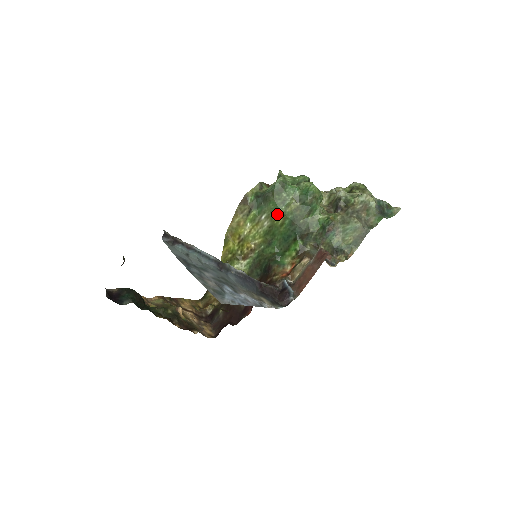
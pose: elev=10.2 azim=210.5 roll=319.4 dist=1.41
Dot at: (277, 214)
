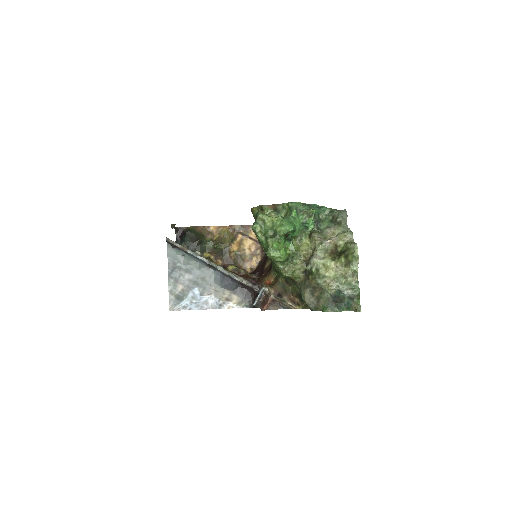
Dot at: occluded
